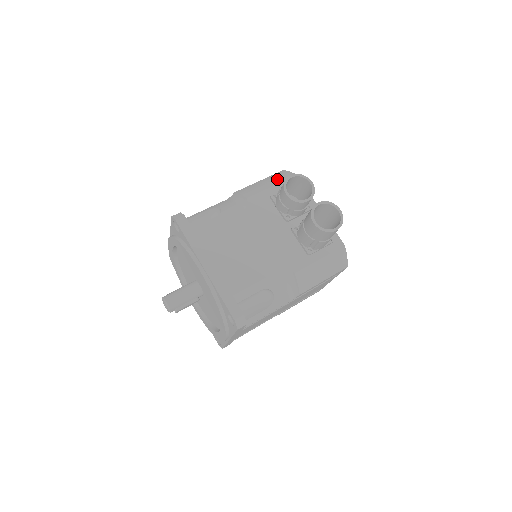
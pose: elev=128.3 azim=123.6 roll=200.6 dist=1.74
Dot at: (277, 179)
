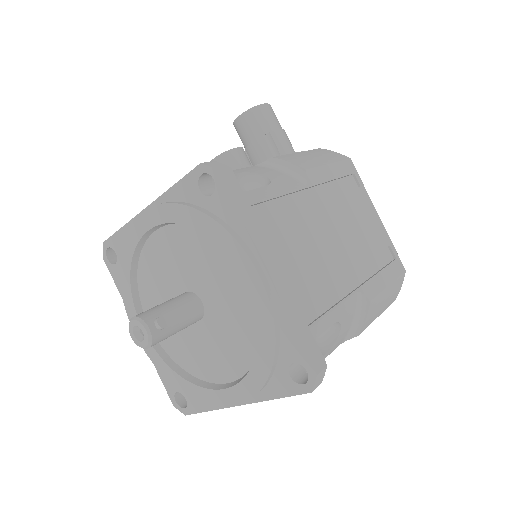
Dot at: occluded
